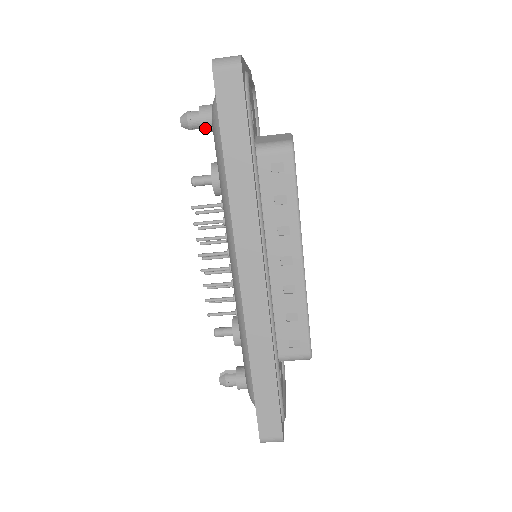
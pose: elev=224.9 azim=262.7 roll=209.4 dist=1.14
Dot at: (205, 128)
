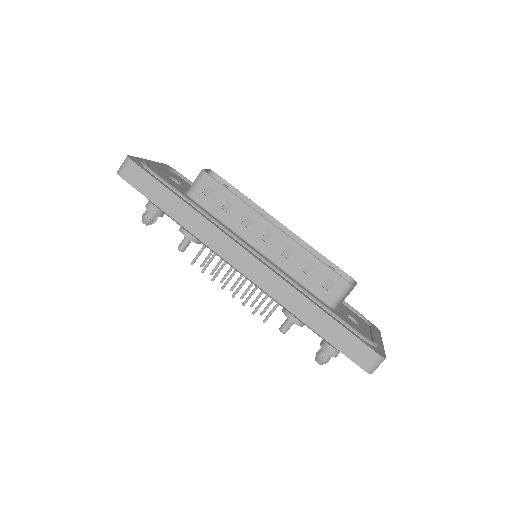
Dot at: (157, 213)
